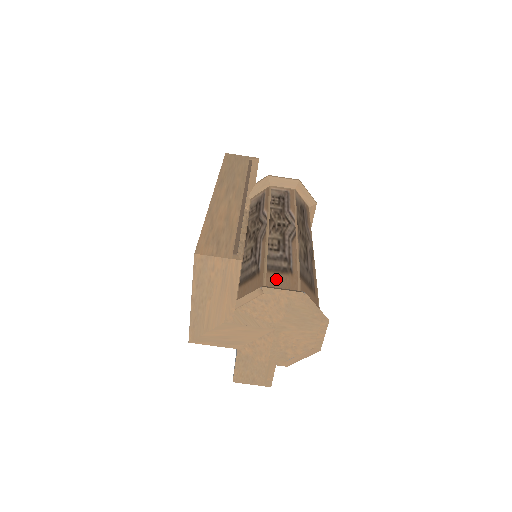
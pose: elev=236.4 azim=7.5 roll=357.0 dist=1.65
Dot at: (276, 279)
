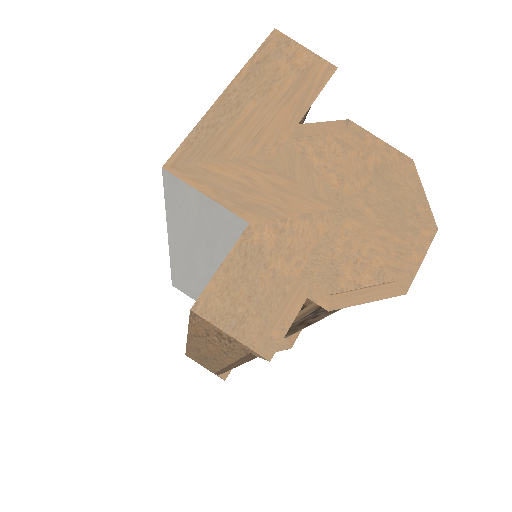
Dot at: occluded
